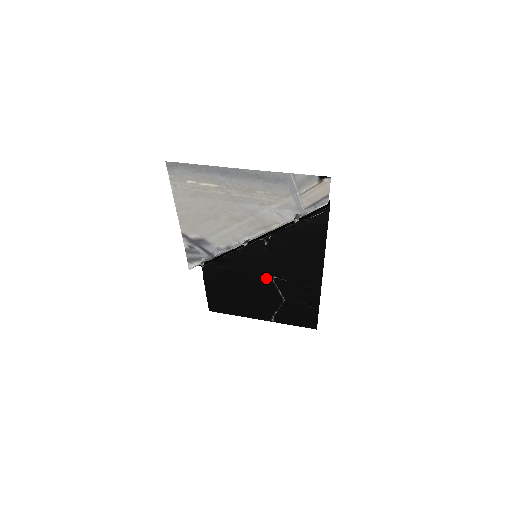
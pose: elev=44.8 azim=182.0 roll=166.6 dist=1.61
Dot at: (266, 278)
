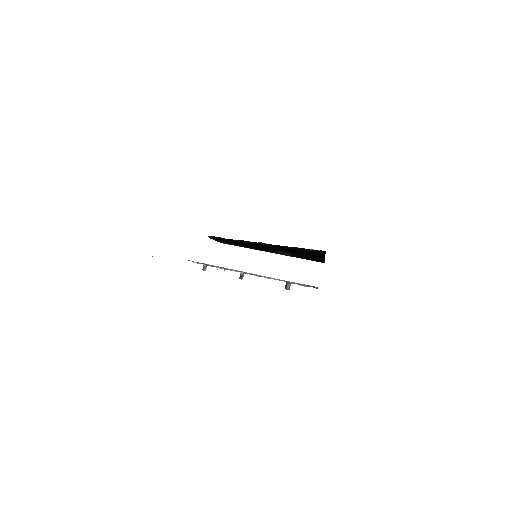
Dot at: (270, 249)
